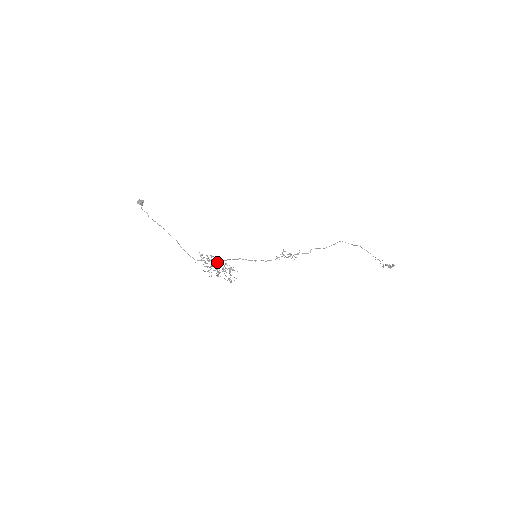
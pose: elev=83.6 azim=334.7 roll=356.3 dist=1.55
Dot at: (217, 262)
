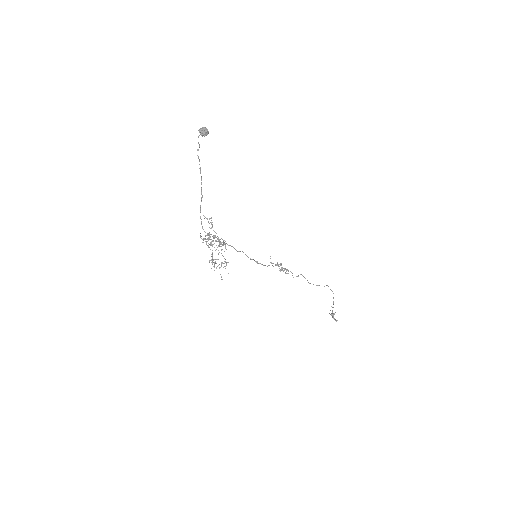
Dot at: (219, 241)
